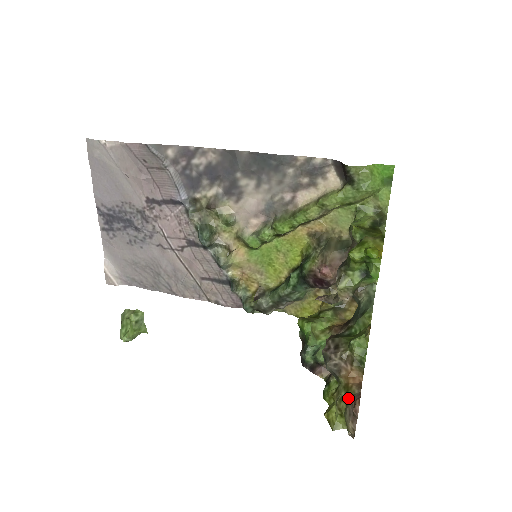
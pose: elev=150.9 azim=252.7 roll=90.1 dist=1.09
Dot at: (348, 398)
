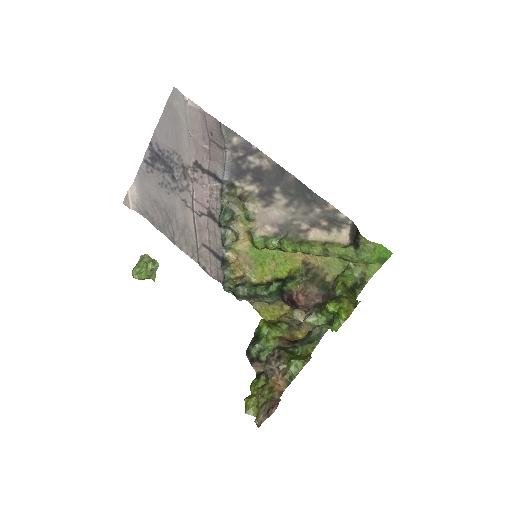
Dot at: (268, 398)
